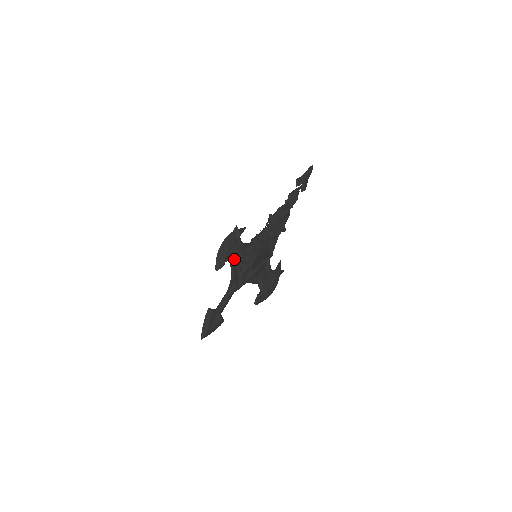
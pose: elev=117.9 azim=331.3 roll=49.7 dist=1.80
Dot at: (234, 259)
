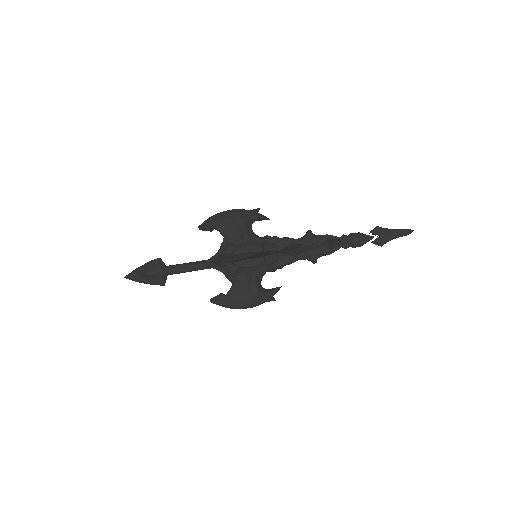
Dot at: (226, 234)
